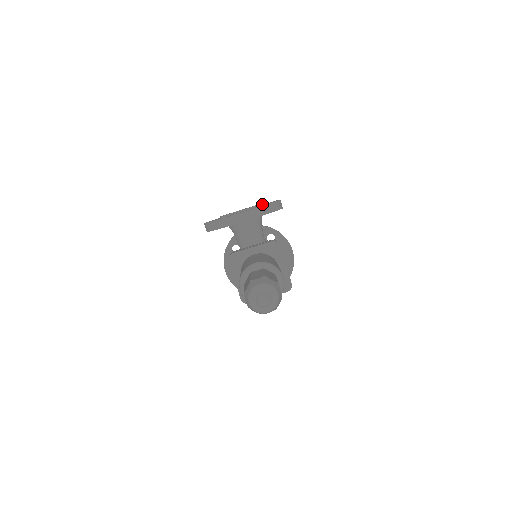
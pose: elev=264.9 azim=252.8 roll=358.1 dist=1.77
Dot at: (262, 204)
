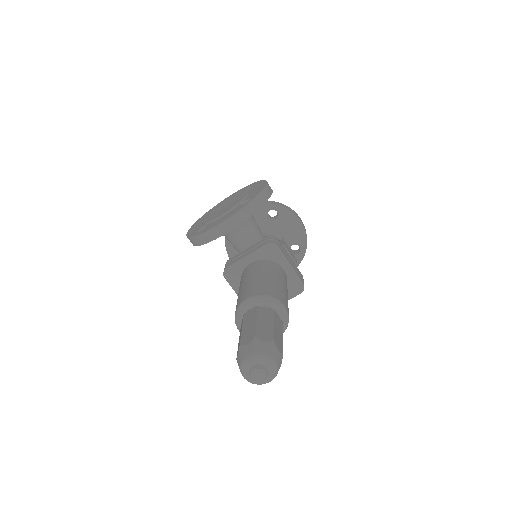
Dot at: (246, 196)
